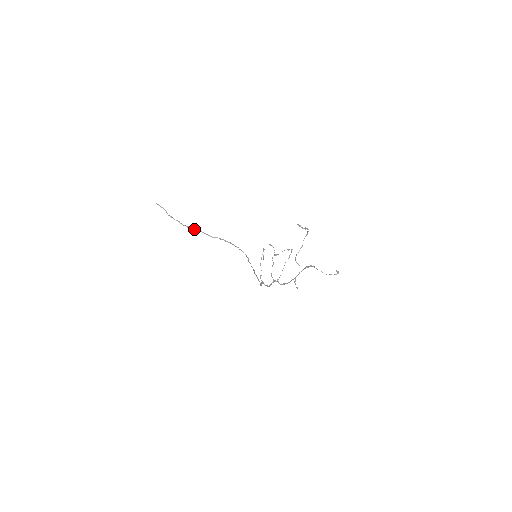
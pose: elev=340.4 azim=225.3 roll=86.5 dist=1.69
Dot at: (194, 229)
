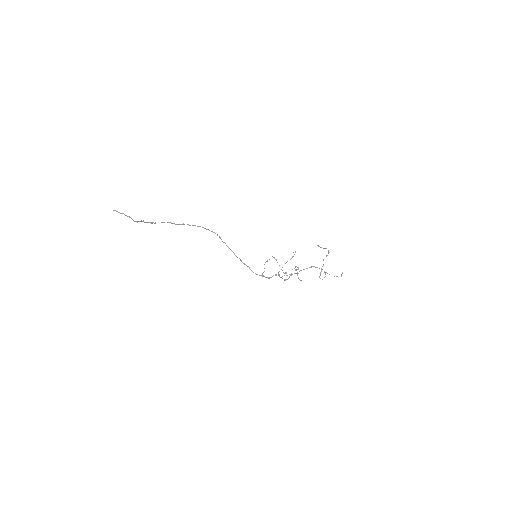
Dot at: occluded
